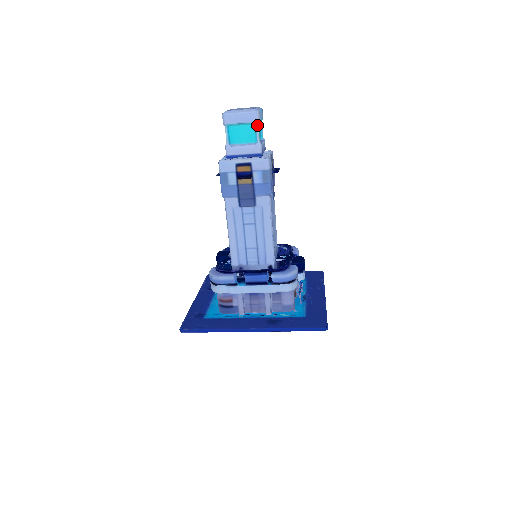
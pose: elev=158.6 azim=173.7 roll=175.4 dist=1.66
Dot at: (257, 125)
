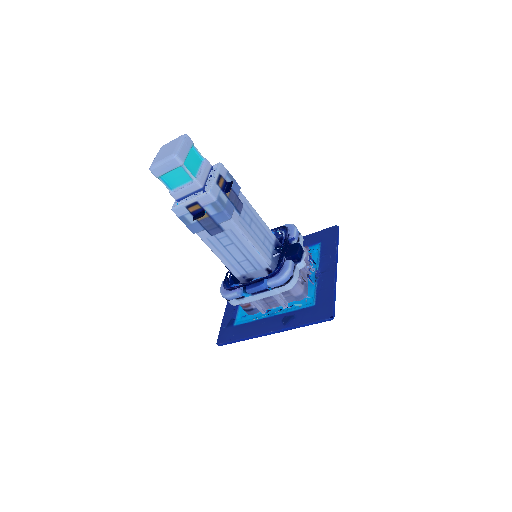
Dot at: (183, 167)
